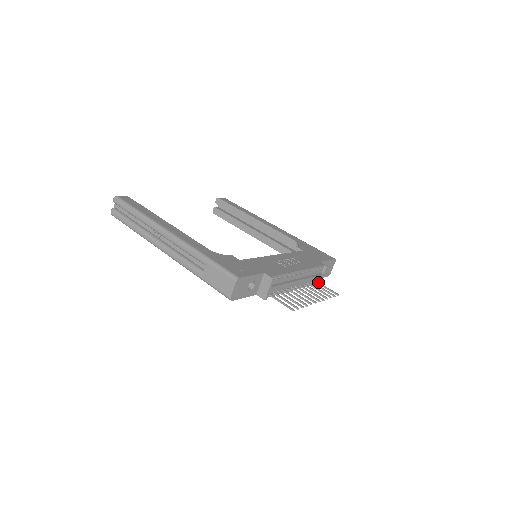
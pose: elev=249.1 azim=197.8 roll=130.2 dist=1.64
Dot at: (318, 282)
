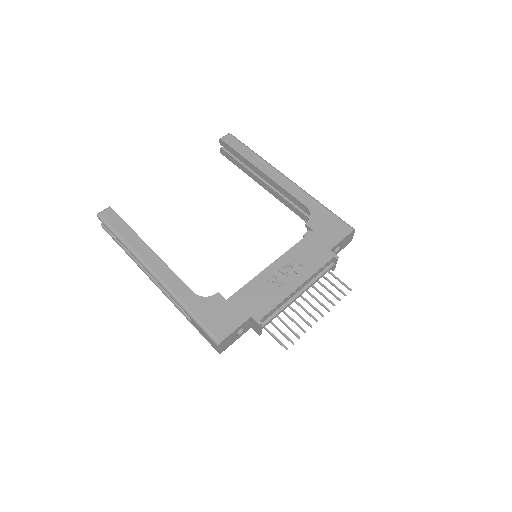
Dot at: (330, 272)
